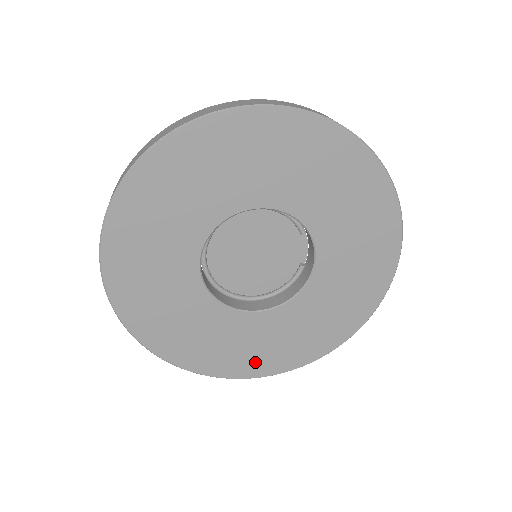
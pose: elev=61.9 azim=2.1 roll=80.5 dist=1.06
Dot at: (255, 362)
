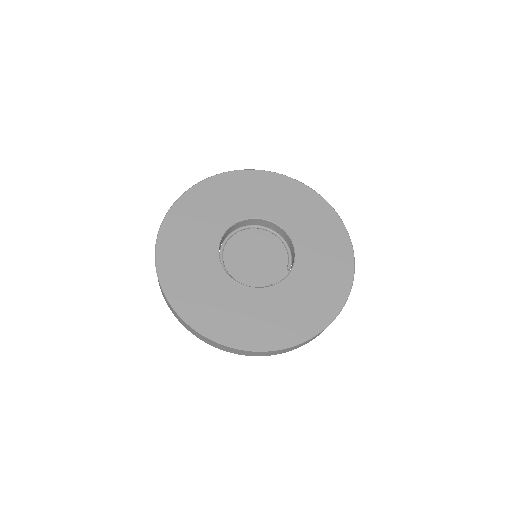
Dot at: (194, 306)
